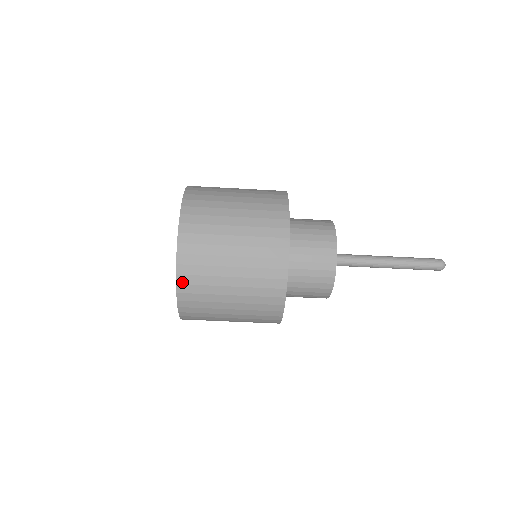
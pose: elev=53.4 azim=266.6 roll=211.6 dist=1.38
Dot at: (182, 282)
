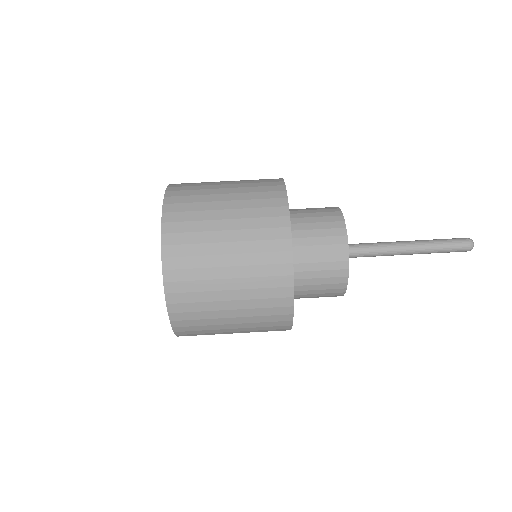
Dot at: (171, 195)
